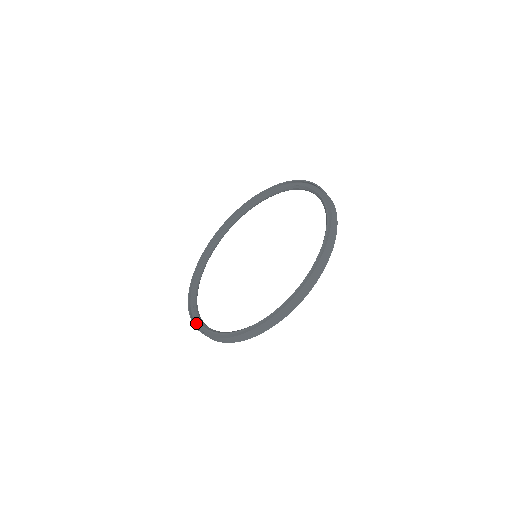
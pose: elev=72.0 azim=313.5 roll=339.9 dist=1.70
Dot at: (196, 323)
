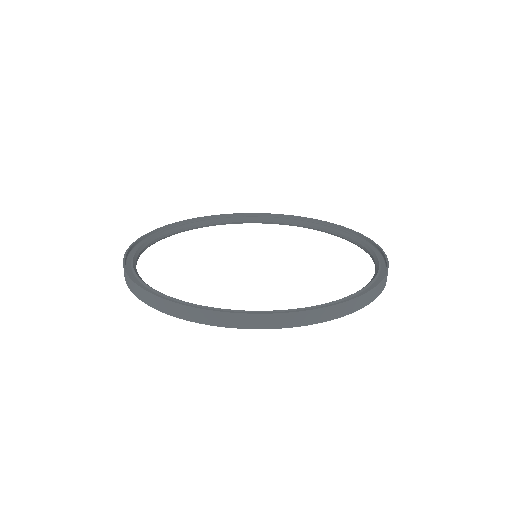
Dot at: (127, 263)
